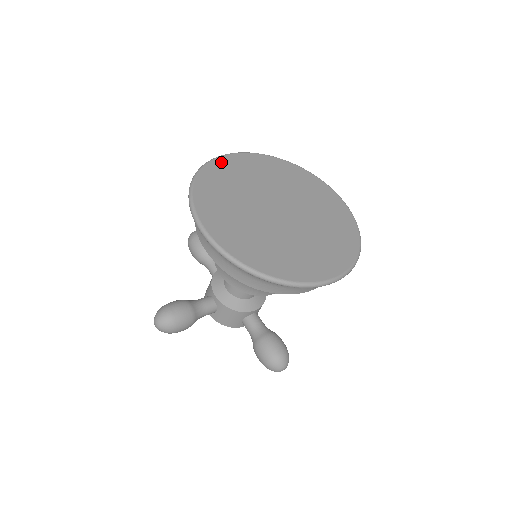
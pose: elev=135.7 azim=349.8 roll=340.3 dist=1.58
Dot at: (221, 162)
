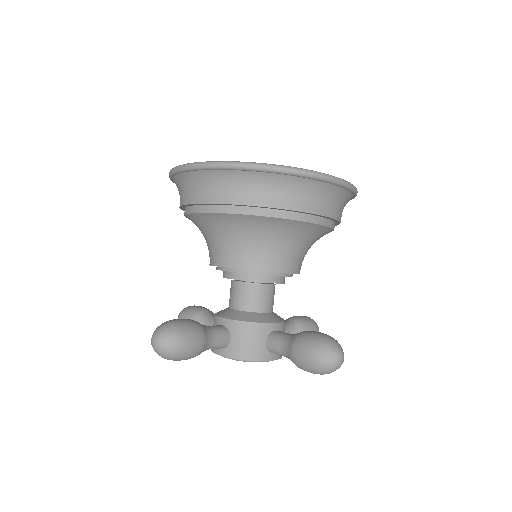
Dot at: occluded
